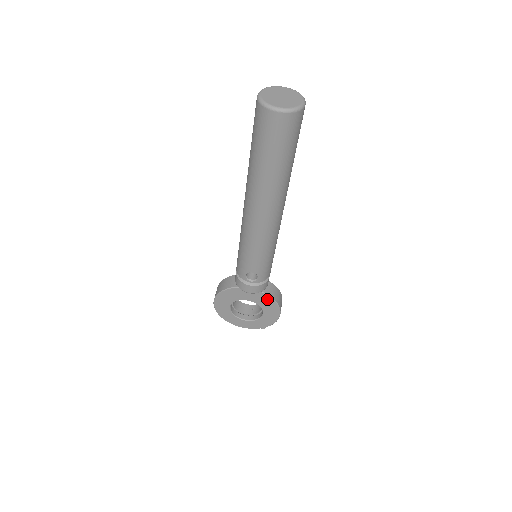
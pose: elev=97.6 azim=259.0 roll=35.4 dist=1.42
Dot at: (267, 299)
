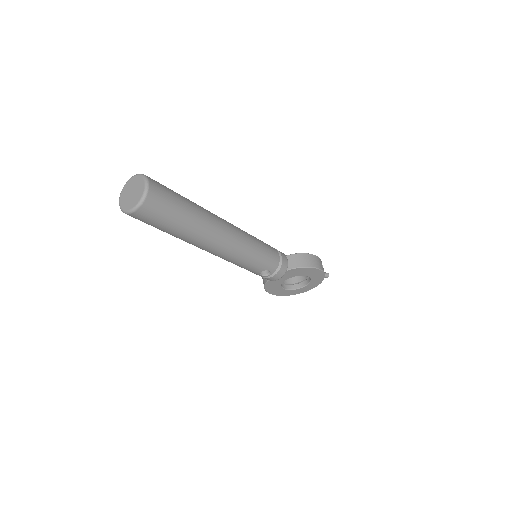
Dot at: (298, 270)
